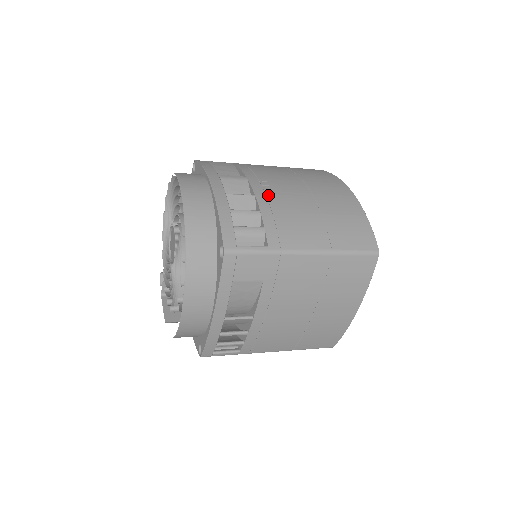
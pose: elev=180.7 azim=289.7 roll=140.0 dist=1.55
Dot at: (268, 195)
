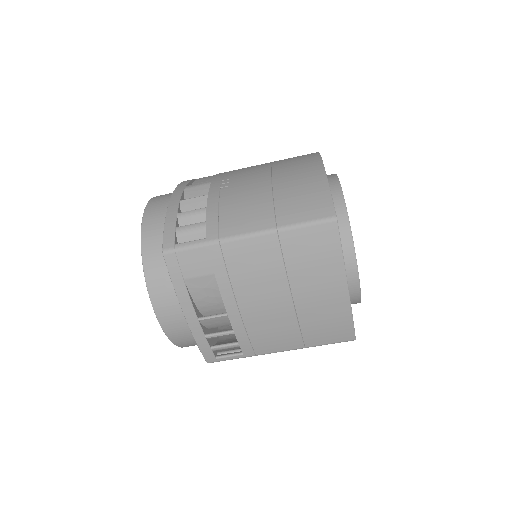
Dot at: (222, 191)
